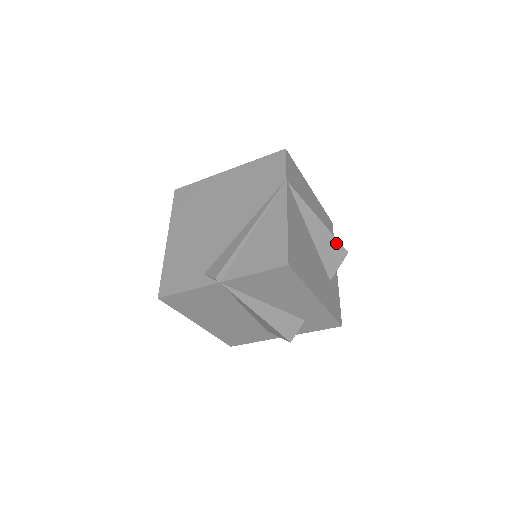
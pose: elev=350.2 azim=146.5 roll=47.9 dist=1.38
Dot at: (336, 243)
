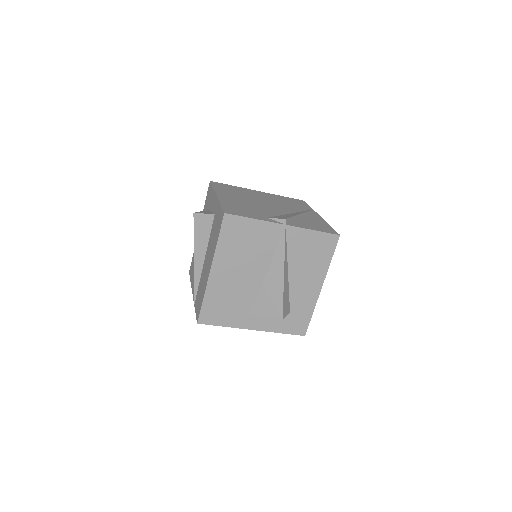
Dot at: occluded
